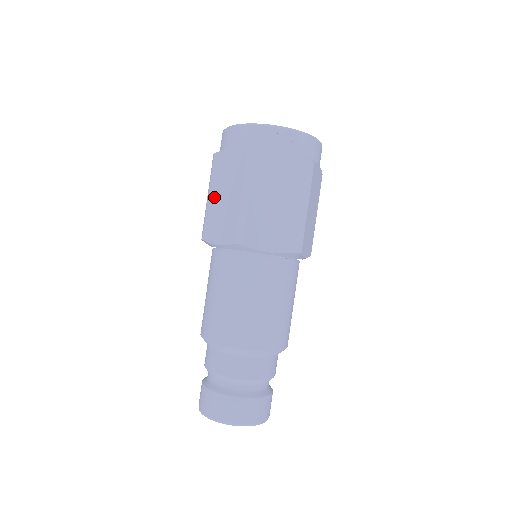
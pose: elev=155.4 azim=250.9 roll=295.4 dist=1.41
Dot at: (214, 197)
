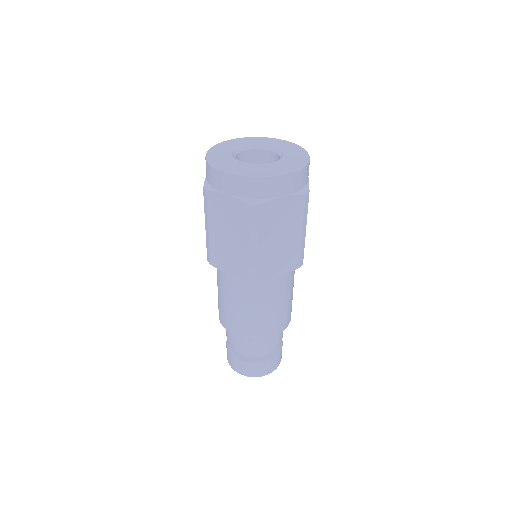
Dot at: (216, 233)
